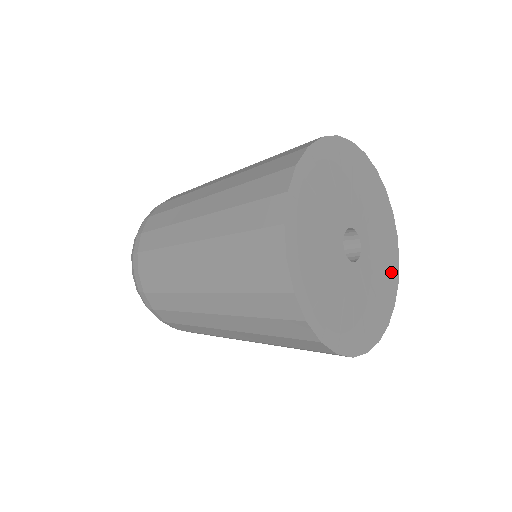
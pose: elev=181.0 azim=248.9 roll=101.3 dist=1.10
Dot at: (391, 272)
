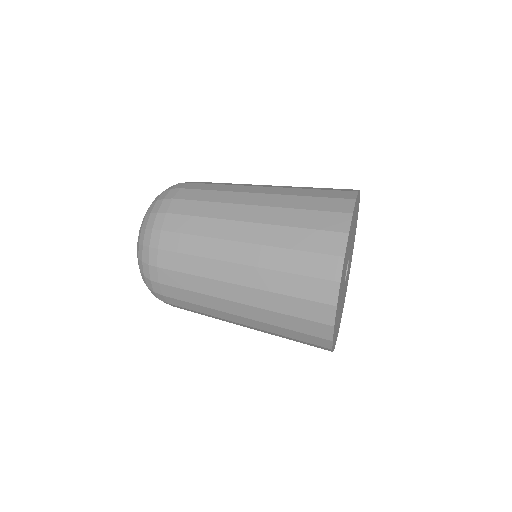
Dot at: occluded
